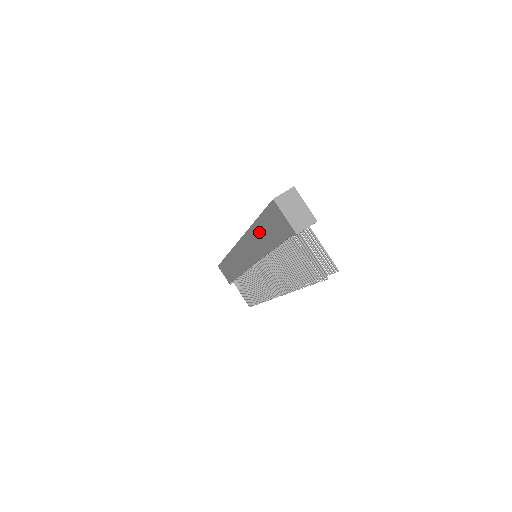
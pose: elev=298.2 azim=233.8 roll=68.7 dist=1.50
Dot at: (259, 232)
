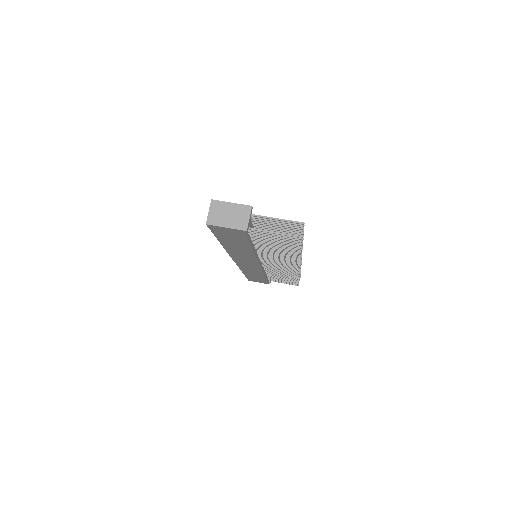
Dot at: (231, 246)
